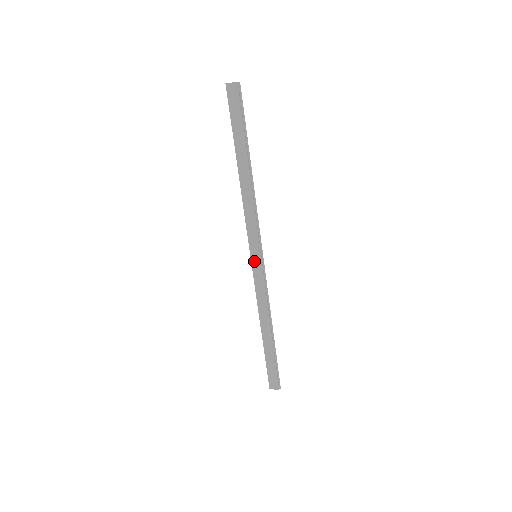
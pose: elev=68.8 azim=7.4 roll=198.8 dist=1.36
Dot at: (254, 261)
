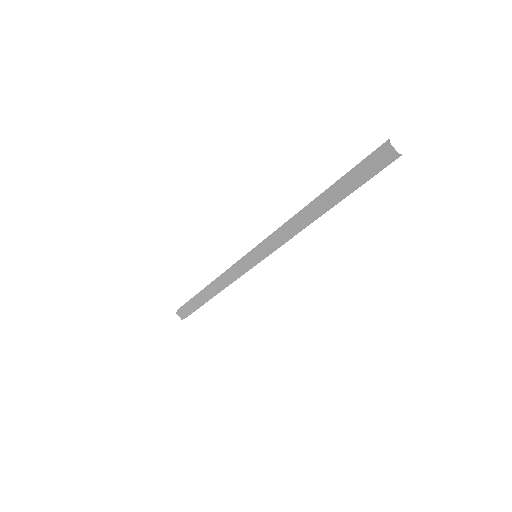
Dot at: (251, 257)
